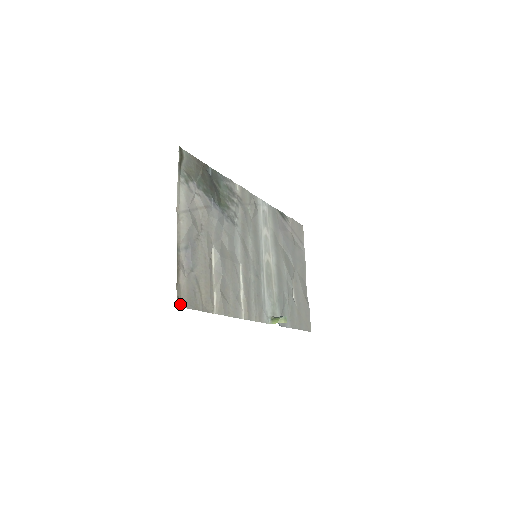
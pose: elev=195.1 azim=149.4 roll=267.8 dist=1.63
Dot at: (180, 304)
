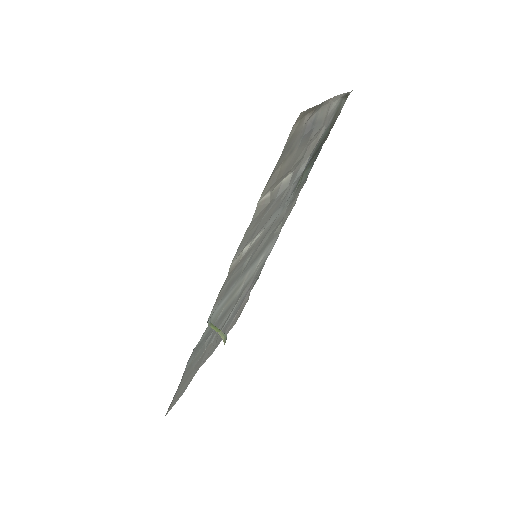
Dot at: (297, 121)
